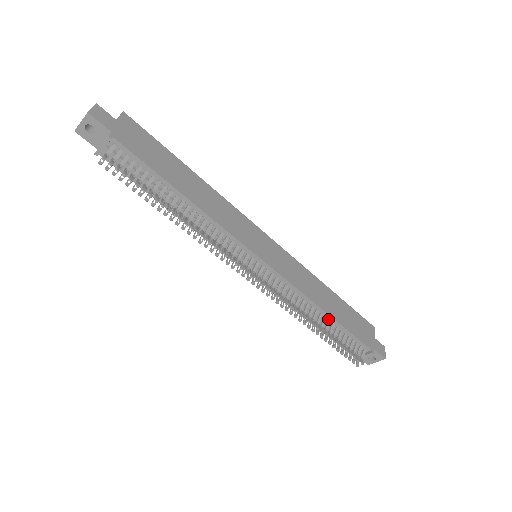
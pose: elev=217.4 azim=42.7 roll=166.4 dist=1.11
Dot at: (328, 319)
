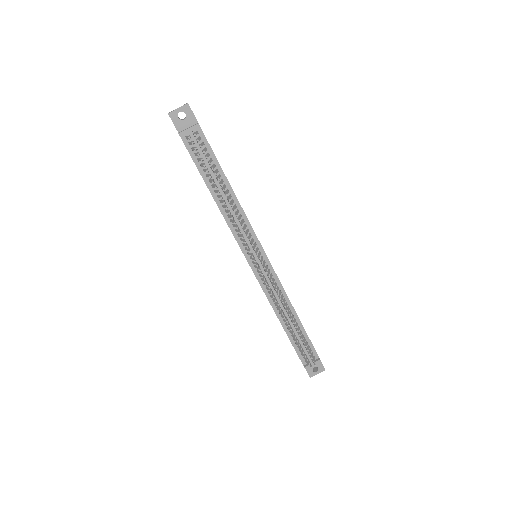
Dot at: (296, 321)
